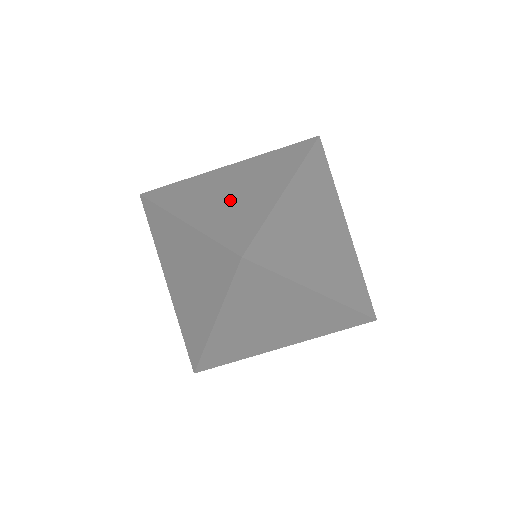
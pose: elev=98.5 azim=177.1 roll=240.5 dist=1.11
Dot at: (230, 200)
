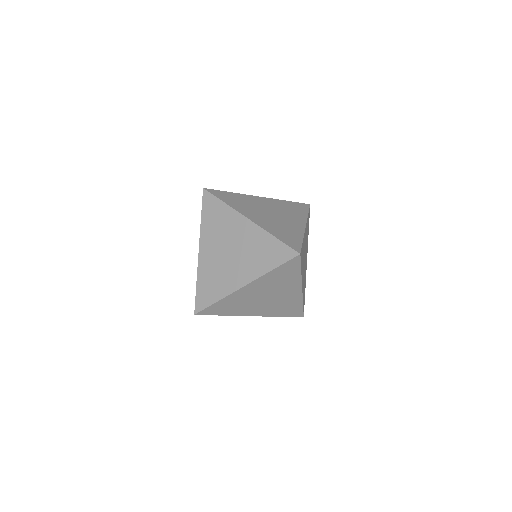
Dot at: occluded
